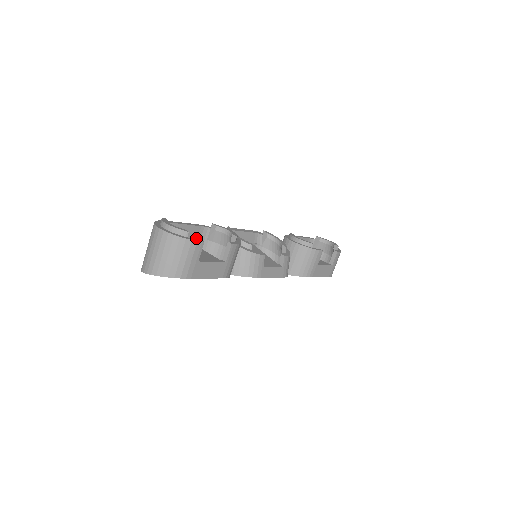
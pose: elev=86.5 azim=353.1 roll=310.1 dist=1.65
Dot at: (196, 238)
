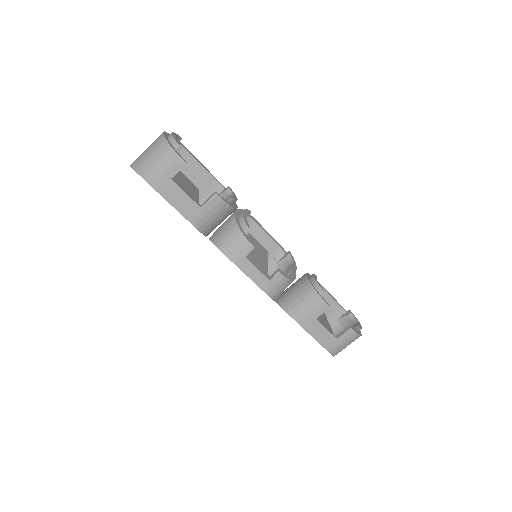
Dot at: (206, 188)
